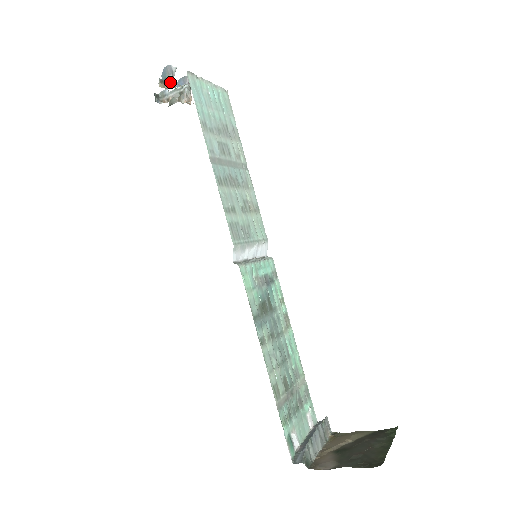
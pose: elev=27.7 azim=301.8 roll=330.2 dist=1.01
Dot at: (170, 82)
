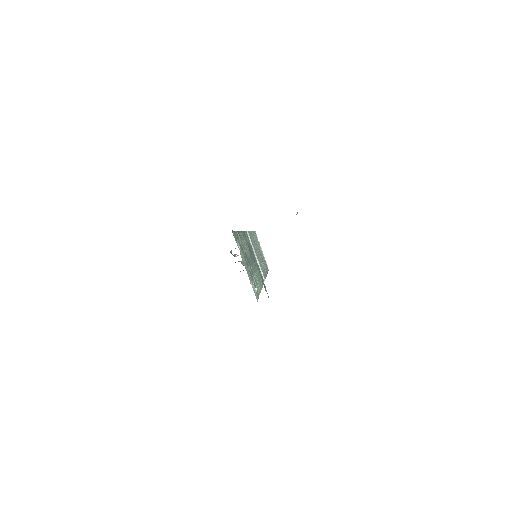
Dot at: occluded
